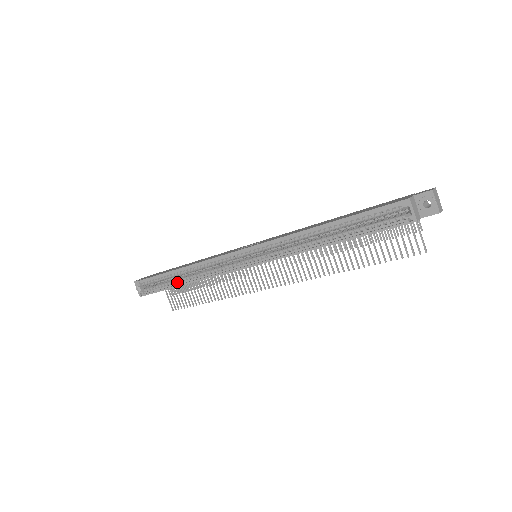
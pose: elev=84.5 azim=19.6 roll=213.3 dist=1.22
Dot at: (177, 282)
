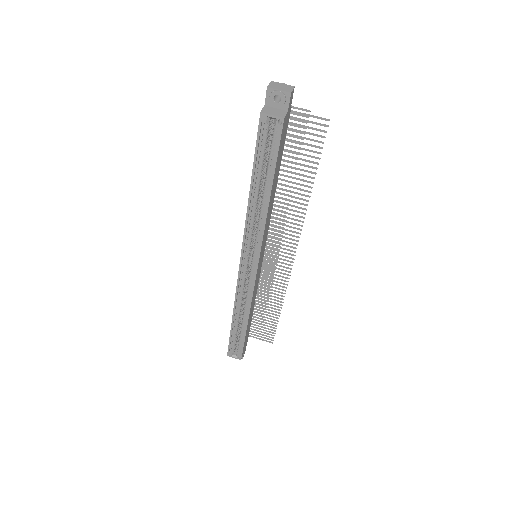
Dot at: (243, 327)
